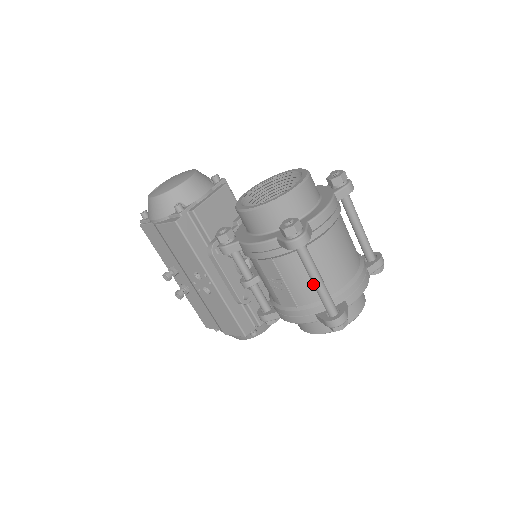
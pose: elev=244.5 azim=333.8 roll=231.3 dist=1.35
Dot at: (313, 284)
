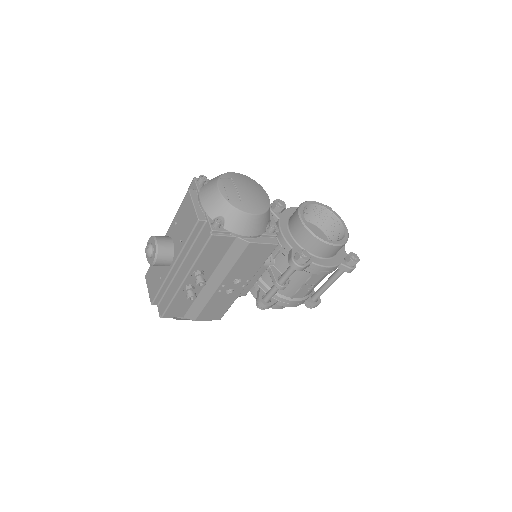
Dot at: (328, 286)
